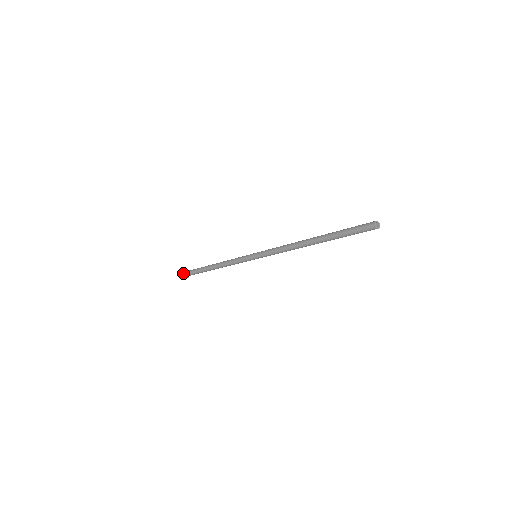
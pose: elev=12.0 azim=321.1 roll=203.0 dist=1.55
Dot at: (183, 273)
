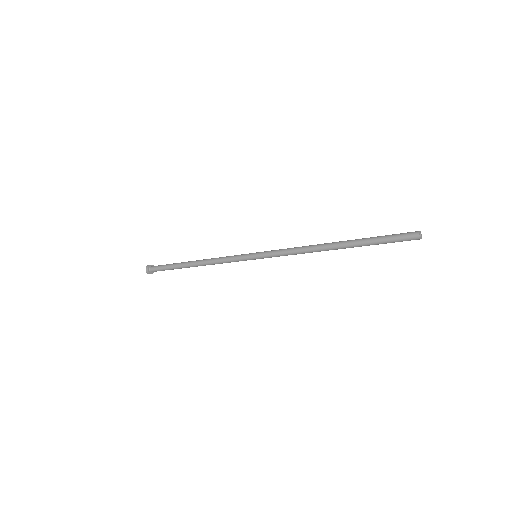
Dot at: (148, 269)
